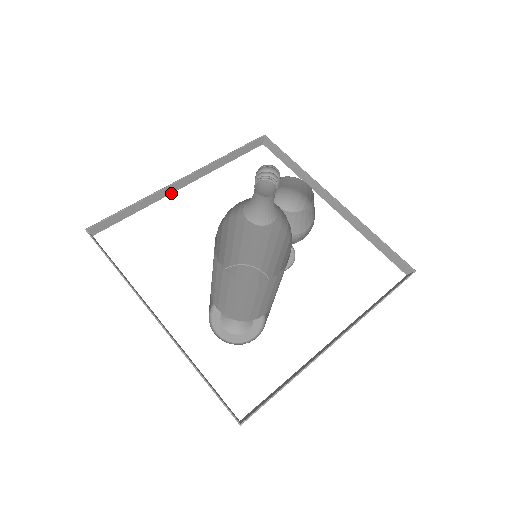
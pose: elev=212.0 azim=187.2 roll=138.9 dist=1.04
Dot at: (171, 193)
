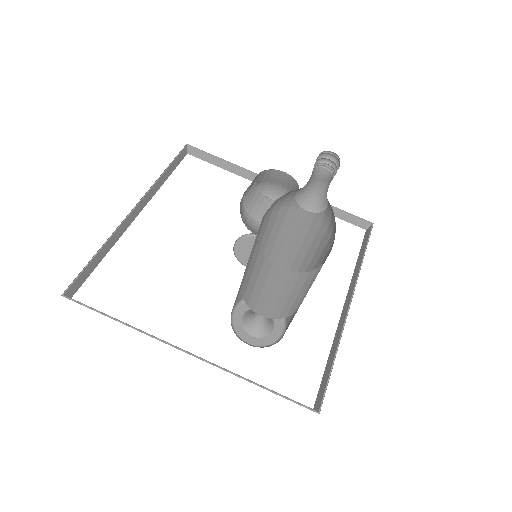
Dot at: occluded
